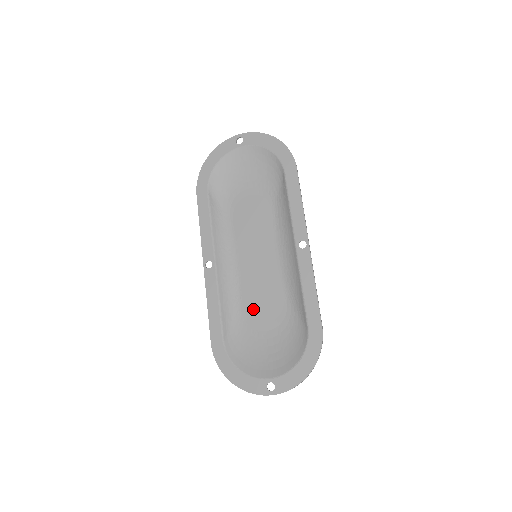
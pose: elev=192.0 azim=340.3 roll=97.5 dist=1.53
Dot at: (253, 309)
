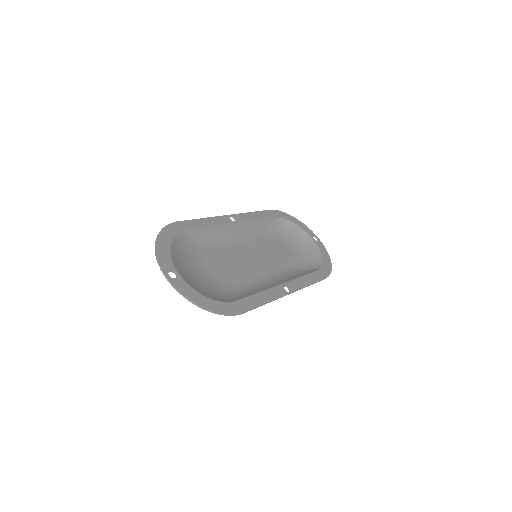
Dot at: (217, 258)
